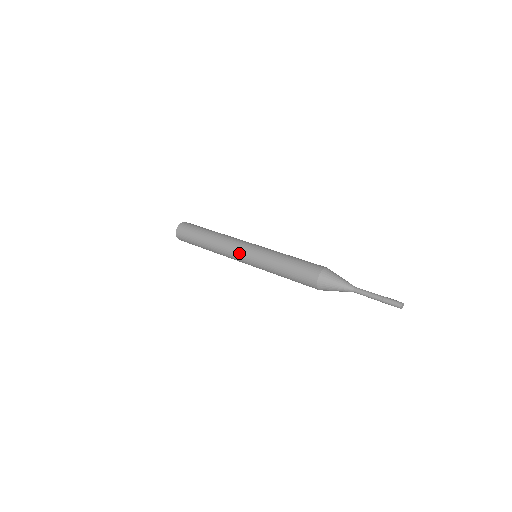
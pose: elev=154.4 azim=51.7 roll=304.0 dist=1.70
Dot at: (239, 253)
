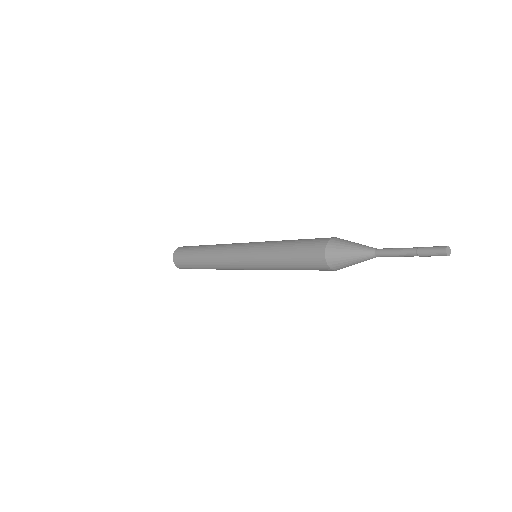
Dot at: (238, 246)
